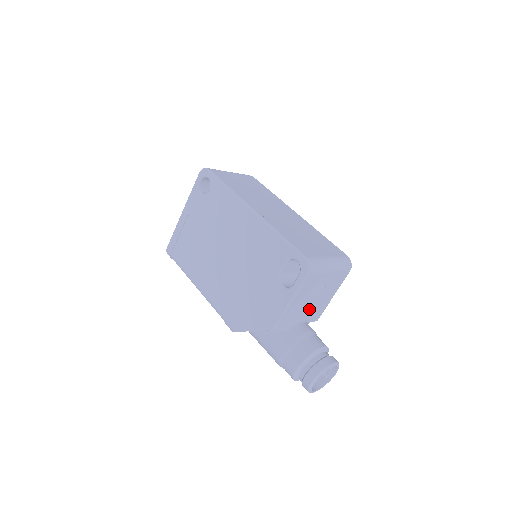
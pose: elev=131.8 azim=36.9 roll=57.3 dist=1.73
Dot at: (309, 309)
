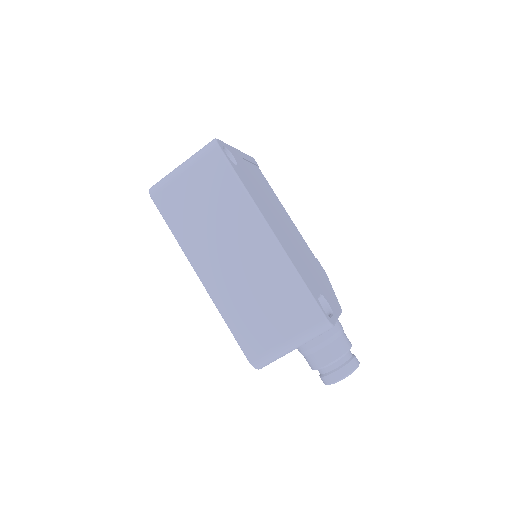
Dot at: occluded
